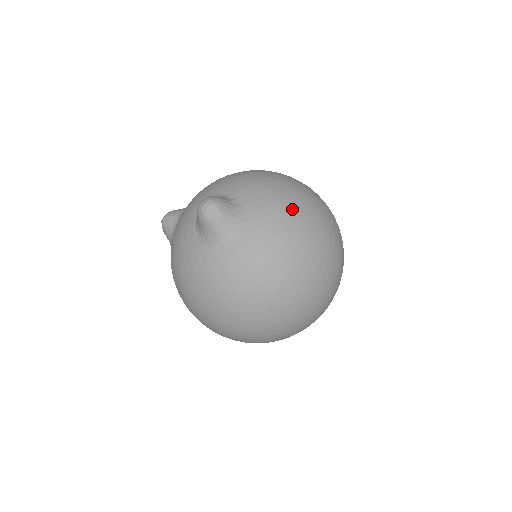
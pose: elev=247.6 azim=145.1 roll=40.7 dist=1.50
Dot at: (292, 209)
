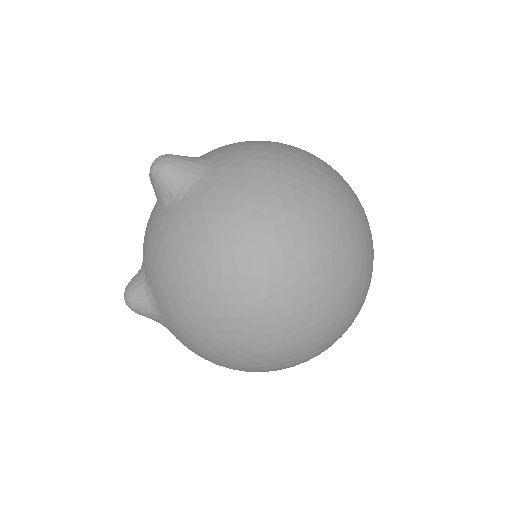
Dot at: occluded
